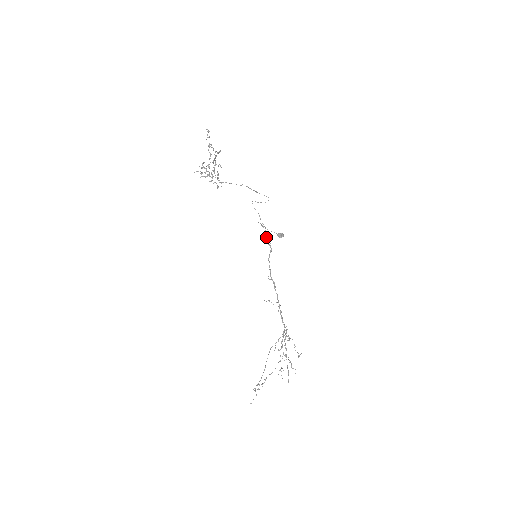
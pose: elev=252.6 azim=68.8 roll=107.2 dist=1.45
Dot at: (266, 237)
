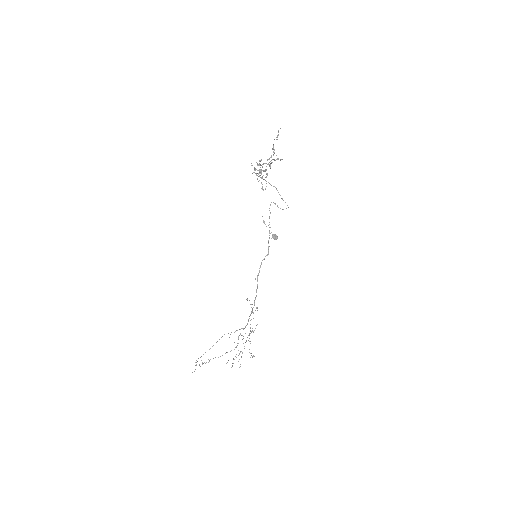
Dot at: occluded
